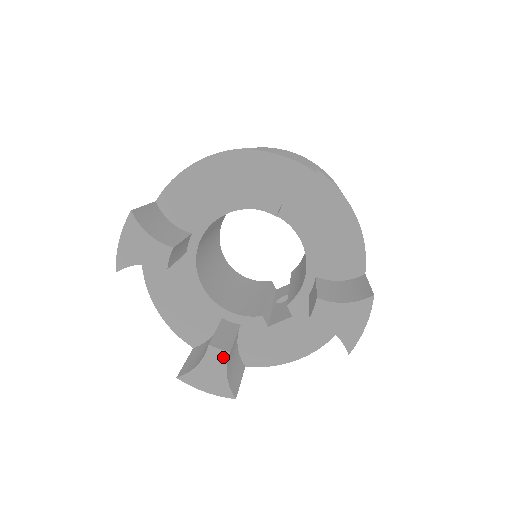
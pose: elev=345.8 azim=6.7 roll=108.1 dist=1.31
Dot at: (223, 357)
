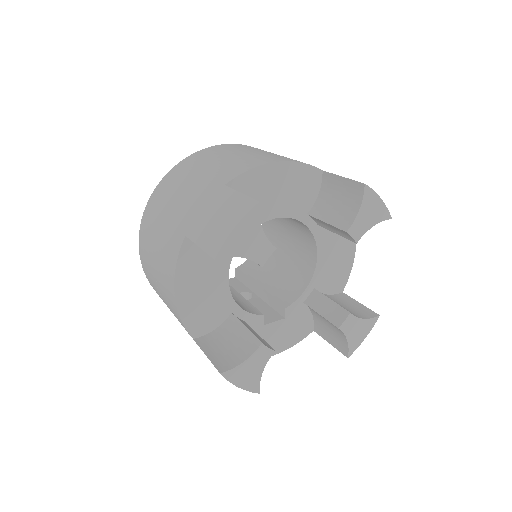
Dot at: (268, 355)
